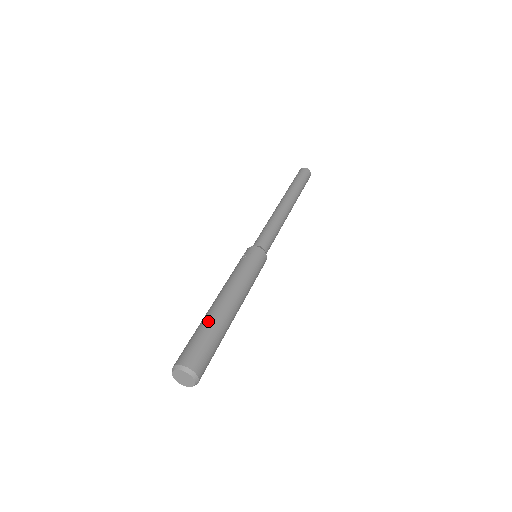
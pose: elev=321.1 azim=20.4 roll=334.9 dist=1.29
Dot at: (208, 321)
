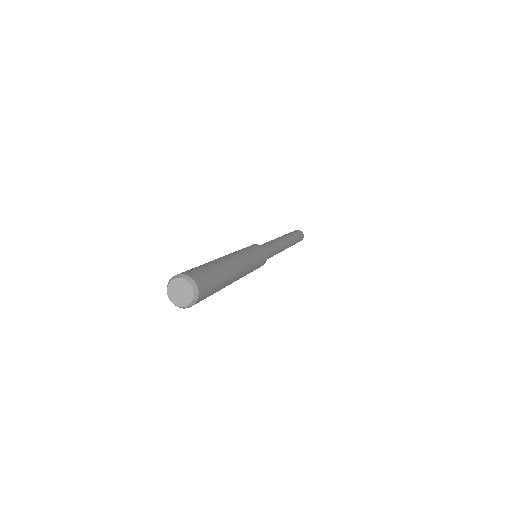
Dot at: (212, 262)
